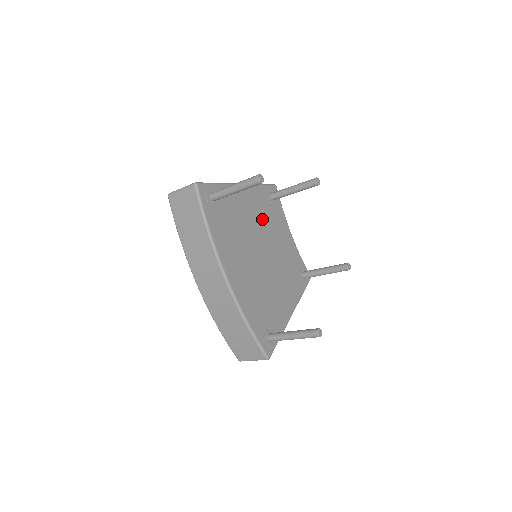
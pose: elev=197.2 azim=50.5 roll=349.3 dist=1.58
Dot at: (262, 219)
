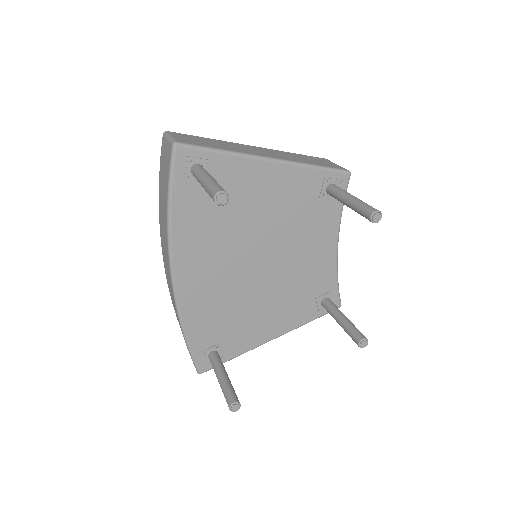
Dot at: (287, 216)
